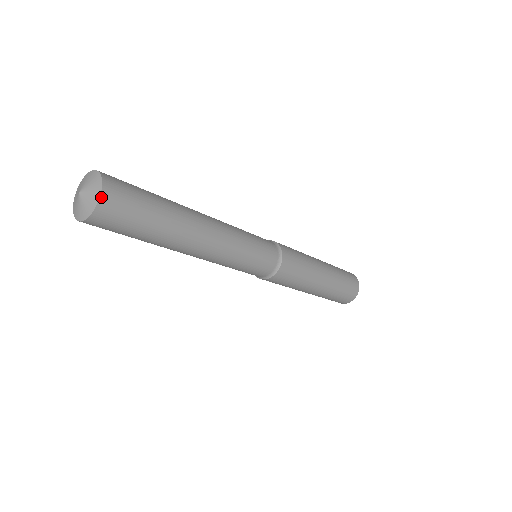
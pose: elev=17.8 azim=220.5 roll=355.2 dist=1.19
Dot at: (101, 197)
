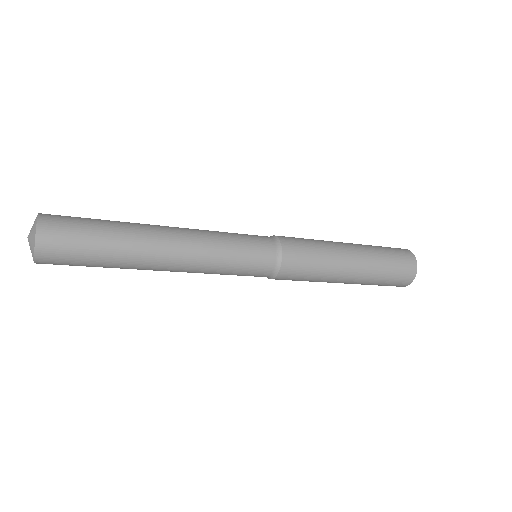
Dot at: (35, 262)
